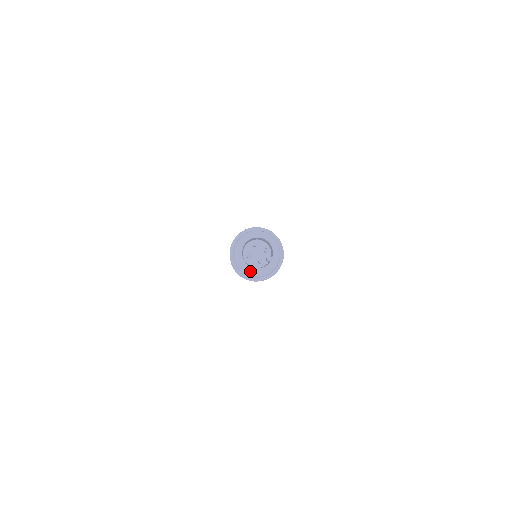
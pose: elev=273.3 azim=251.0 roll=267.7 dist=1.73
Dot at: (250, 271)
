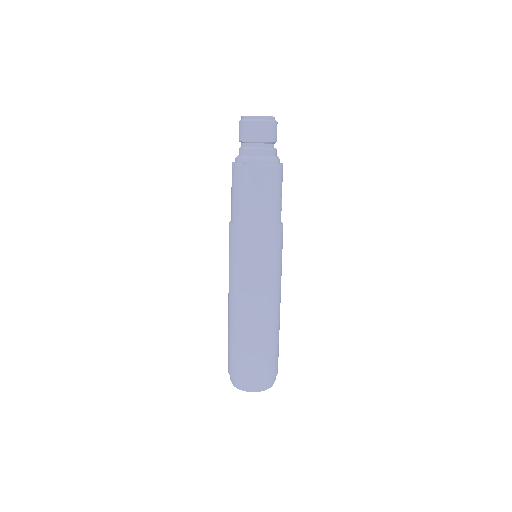
Dot at: (246, 119)
